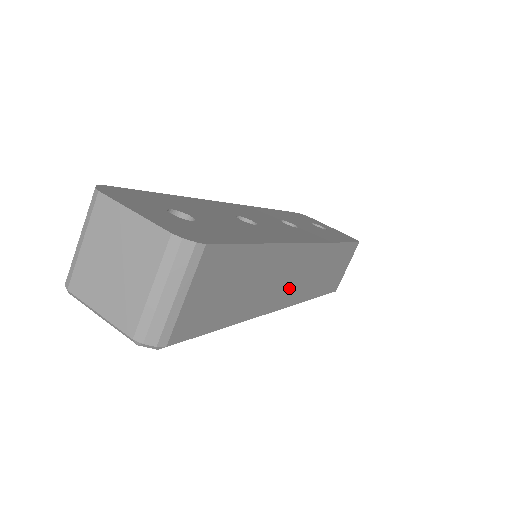
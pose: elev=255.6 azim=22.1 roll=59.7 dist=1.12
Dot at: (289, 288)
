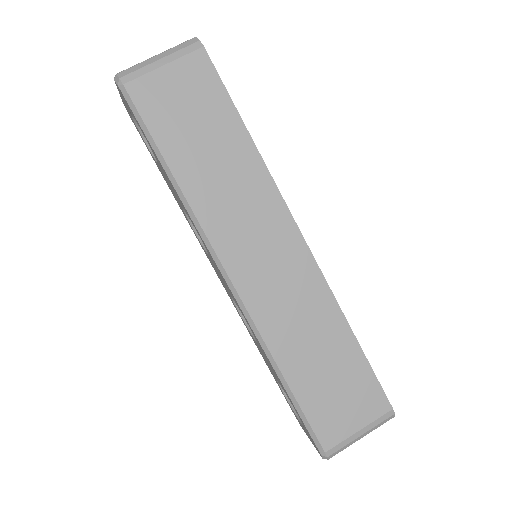
Dot at: (252, 261)
